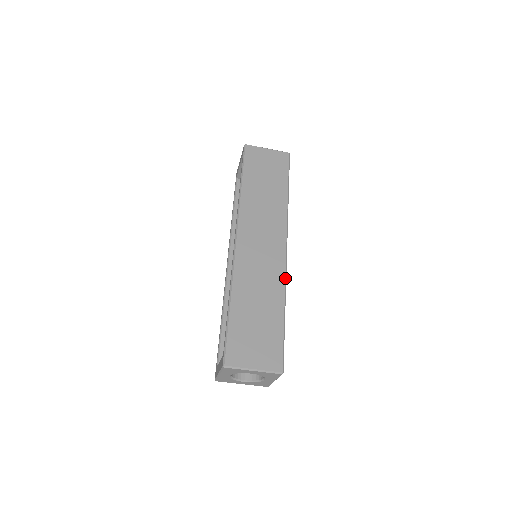
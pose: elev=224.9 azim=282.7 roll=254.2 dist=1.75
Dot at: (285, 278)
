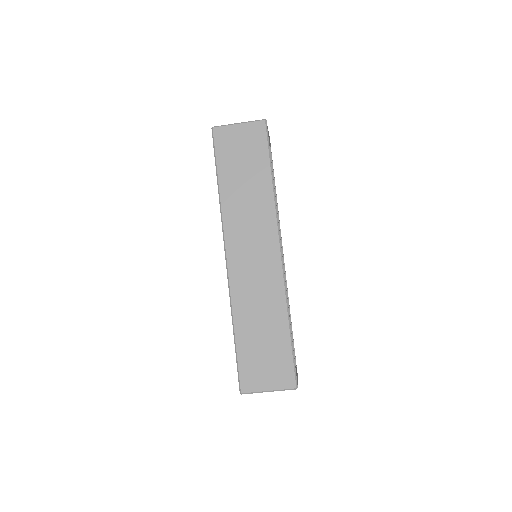
Dot at: (284, 288)
